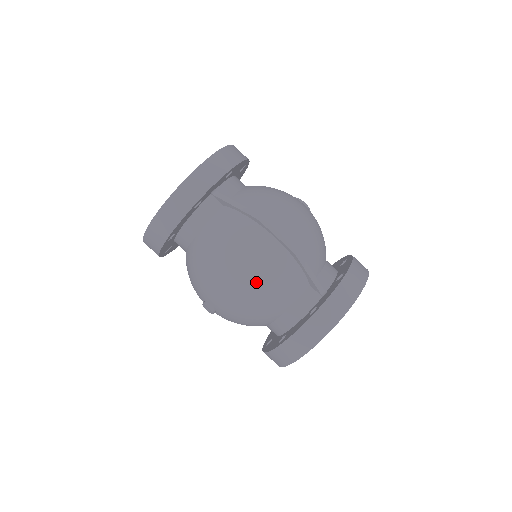
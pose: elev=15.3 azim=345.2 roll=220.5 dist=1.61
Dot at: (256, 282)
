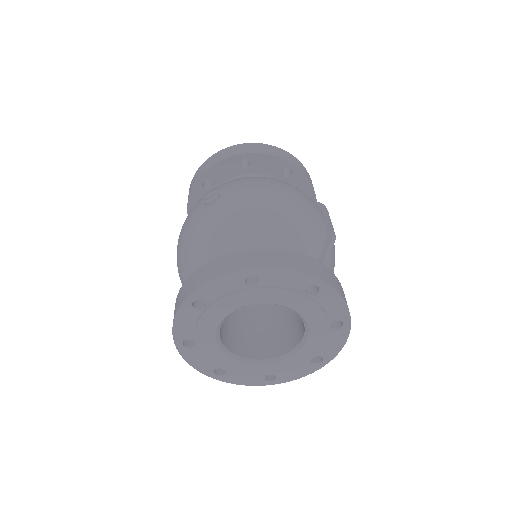
Dot at: (294, 206)
